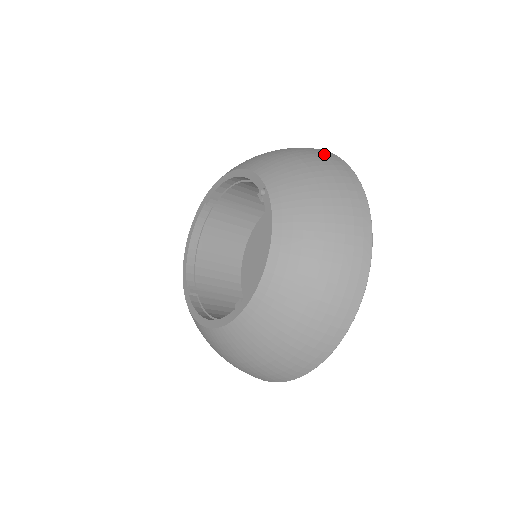
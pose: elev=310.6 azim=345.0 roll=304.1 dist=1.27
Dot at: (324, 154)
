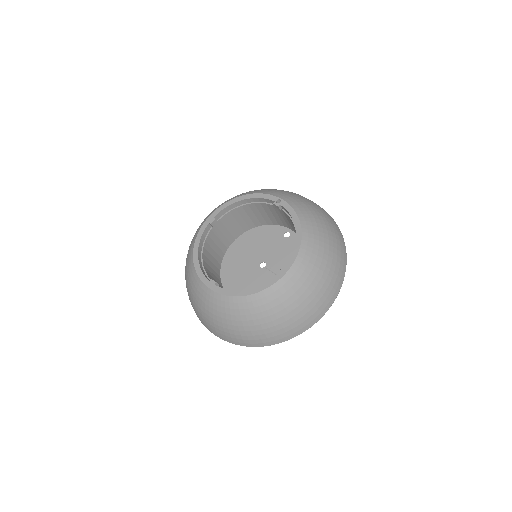
Dot at: occluded
